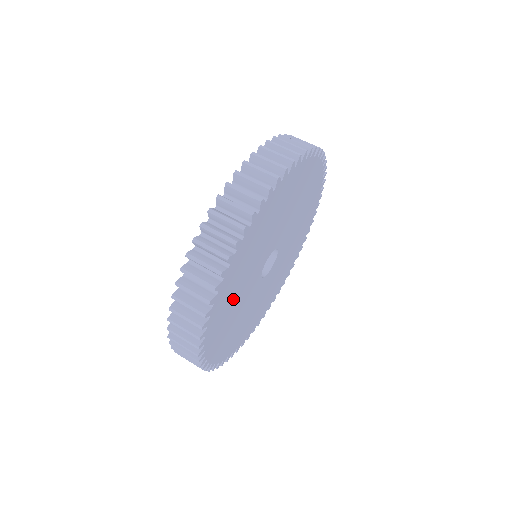
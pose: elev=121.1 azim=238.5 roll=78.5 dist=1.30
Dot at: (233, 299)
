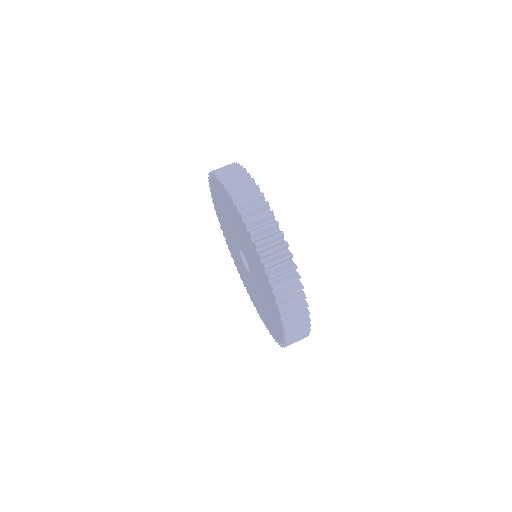
Dot at: occluded
